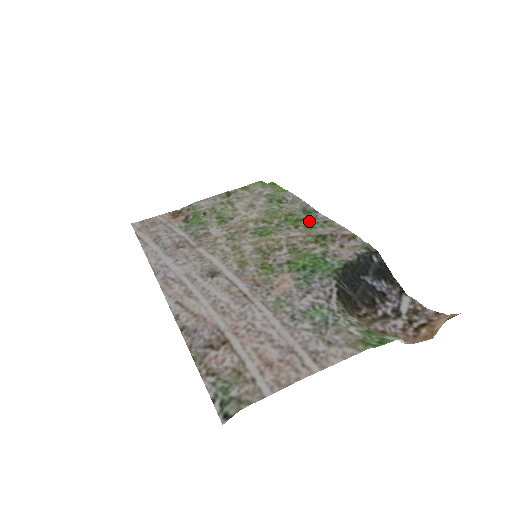
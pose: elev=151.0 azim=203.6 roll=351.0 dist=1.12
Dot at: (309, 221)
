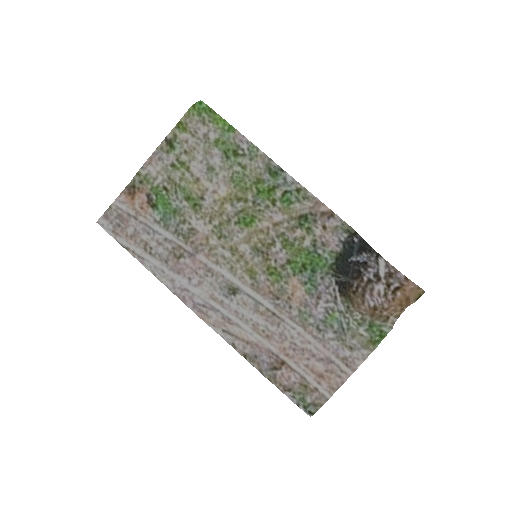
Dot at: (282, 190)
